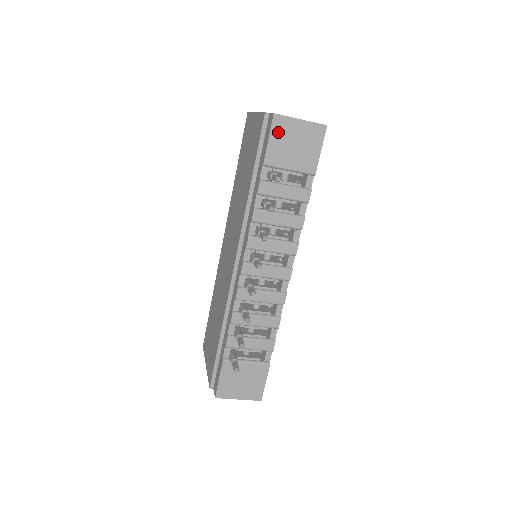
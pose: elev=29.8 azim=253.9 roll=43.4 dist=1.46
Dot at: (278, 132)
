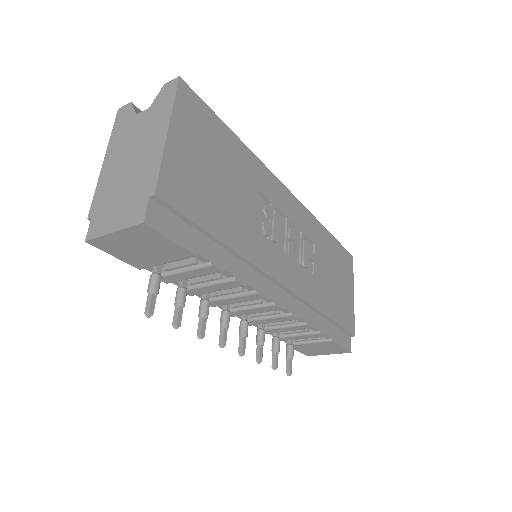
Dot at: (112, 249)
